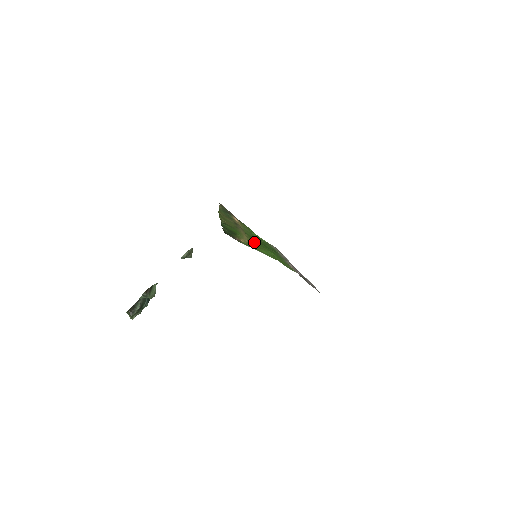
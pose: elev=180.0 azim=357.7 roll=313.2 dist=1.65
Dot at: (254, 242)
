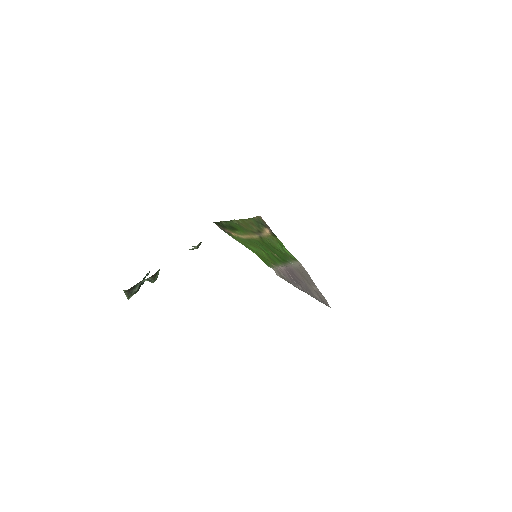
Dot at: (253, 242)
